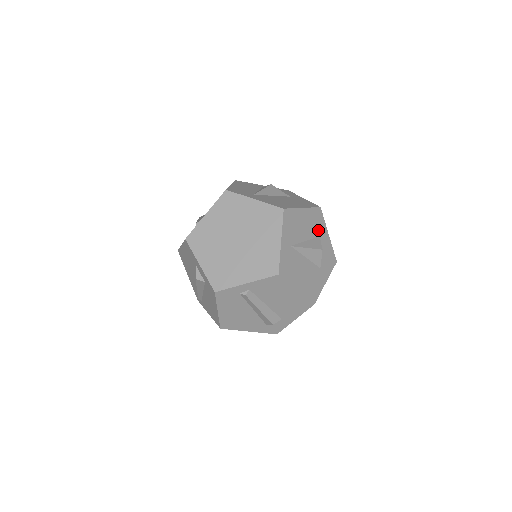
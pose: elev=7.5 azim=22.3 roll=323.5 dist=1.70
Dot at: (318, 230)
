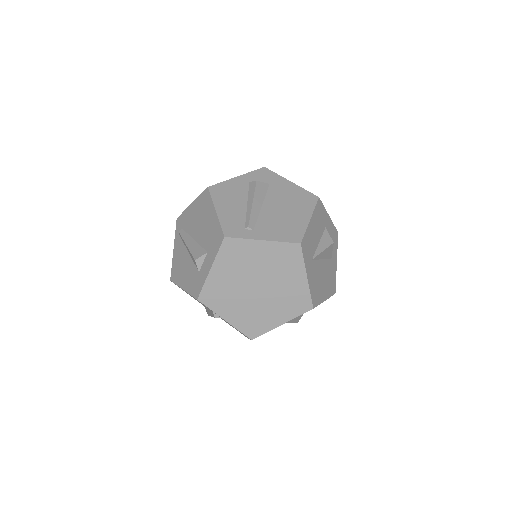
Dot at: occluded
